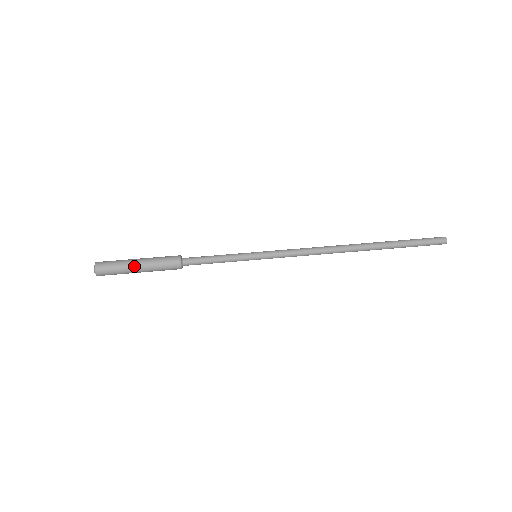
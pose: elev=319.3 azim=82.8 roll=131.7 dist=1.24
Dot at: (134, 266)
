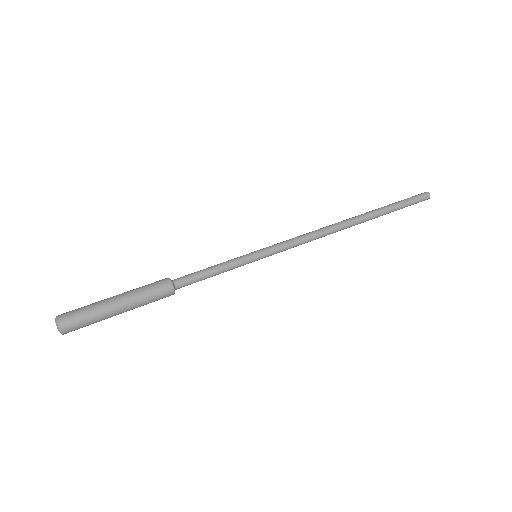
Dot at: (115, 311)
